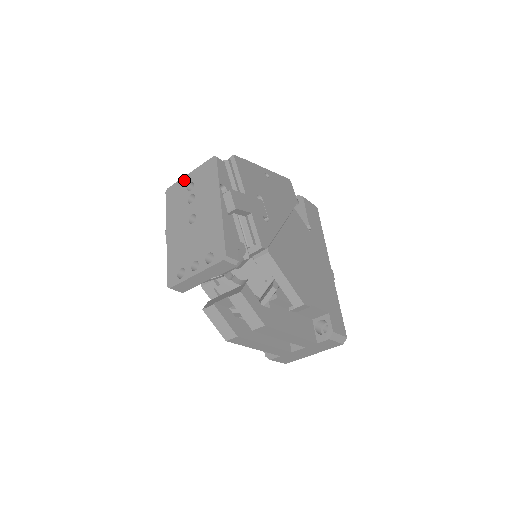
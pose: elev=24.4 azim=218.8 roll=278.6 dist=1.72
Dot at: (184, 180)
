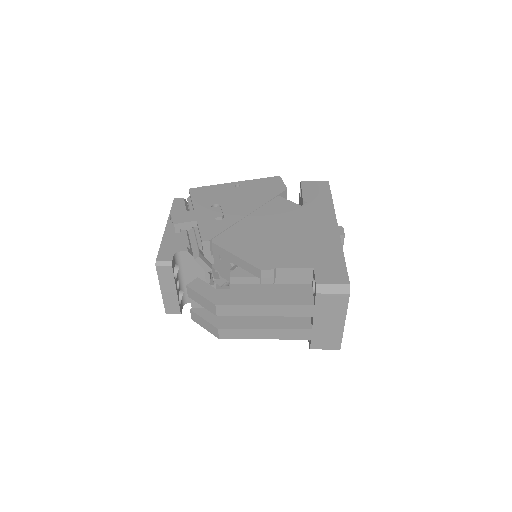
Dot at: occluded
